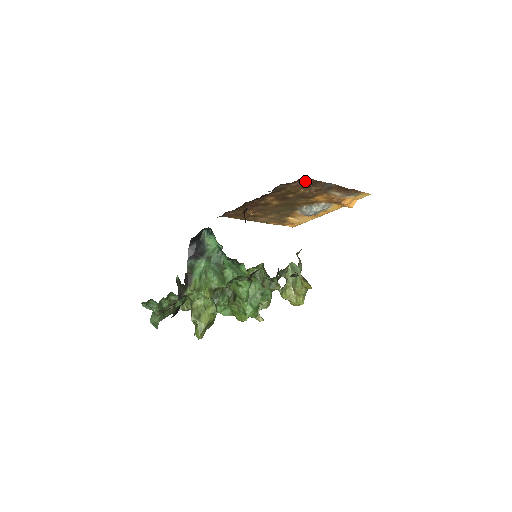
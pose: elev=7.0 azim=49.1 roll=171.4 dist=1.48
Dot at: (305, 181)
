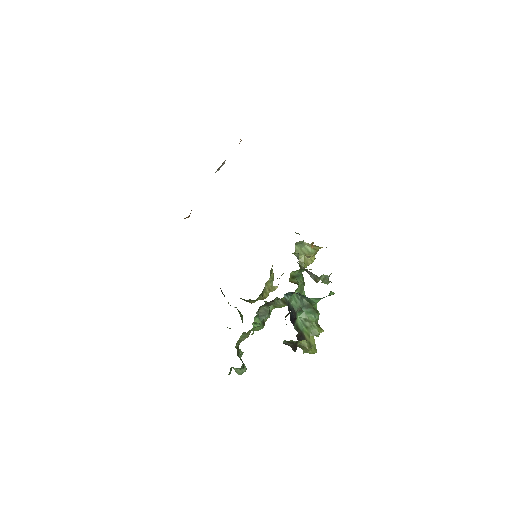
Dot at: occluded
